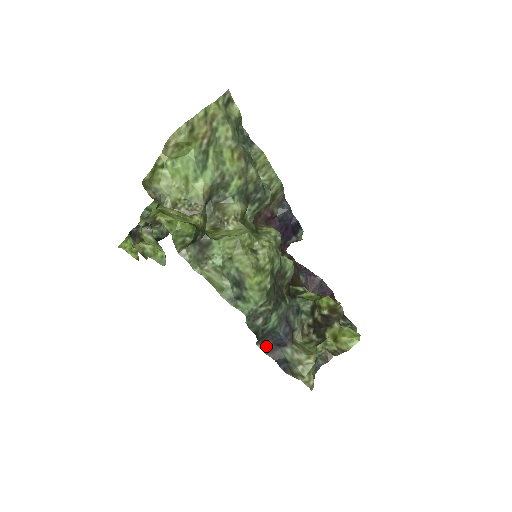
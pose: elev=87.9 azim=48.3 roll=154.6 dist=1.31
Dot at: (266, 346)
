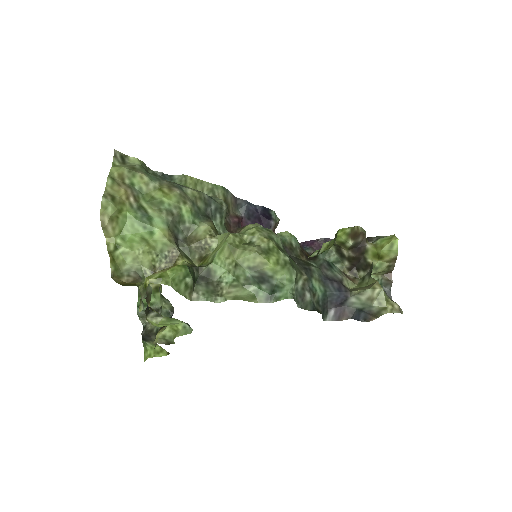
Dot at: (333, 315)
